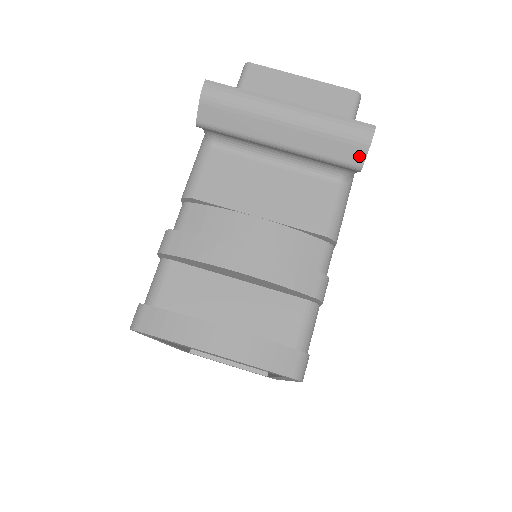
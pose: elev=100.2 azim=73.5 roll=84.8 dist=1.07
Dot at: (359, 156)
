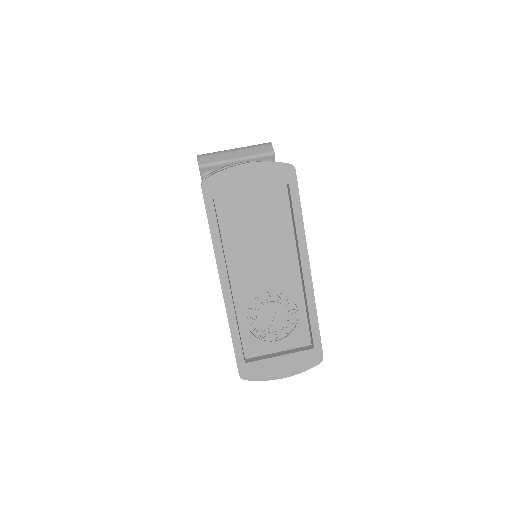
Dot at: (270, 149)
